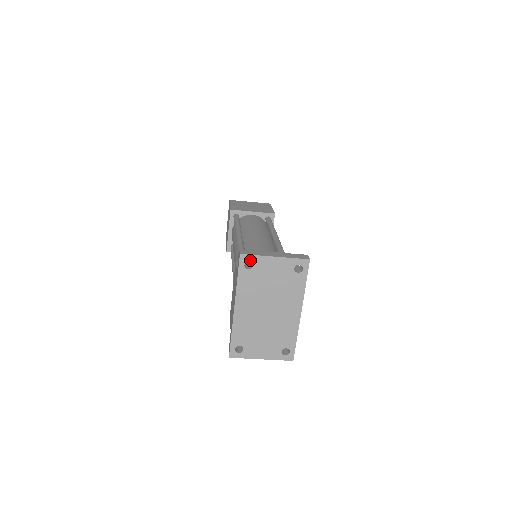
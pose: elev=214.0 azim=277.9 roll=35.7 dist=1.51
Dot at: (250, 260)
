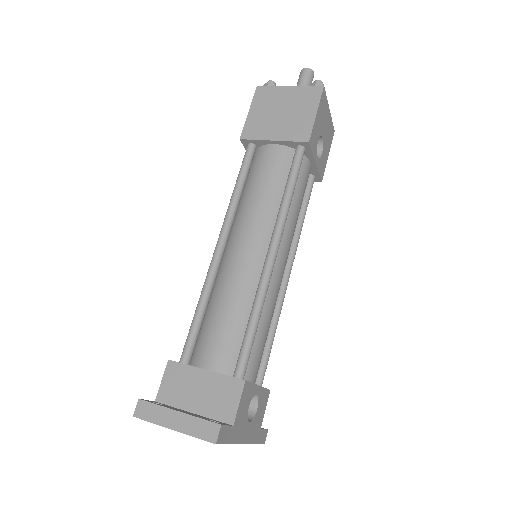
Dot at: (148, 421)
